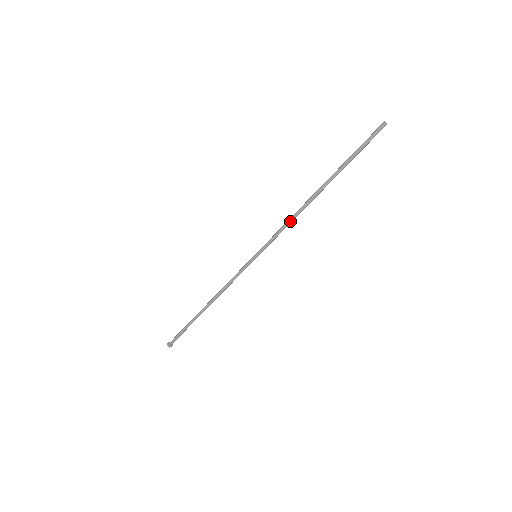
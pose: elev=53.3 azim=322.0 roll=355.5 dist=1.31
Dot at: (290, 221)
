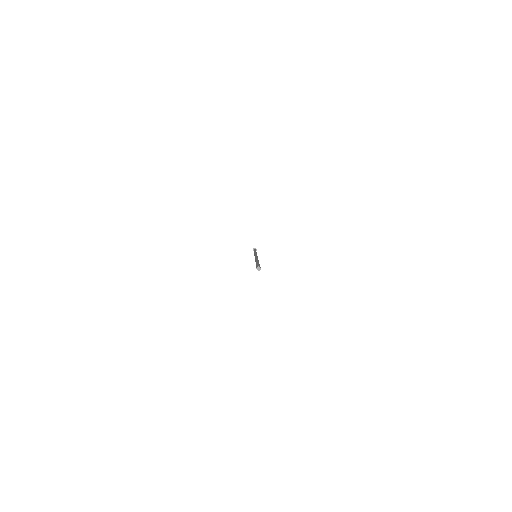
Dot at: occluded
